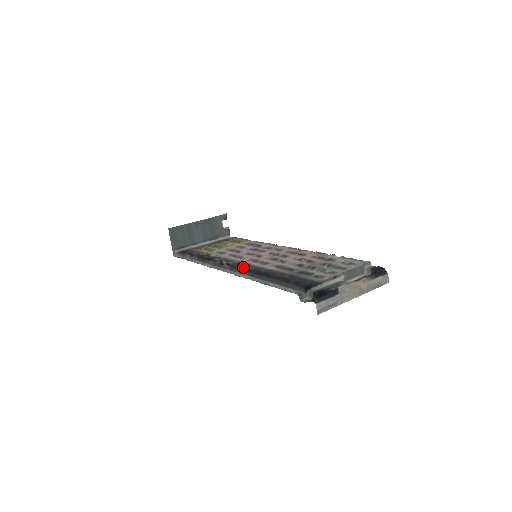
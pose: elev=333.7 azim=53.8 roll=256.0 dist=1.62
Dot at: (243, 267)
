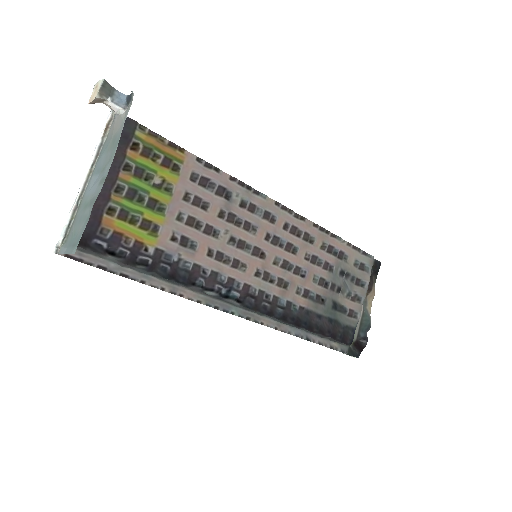
Dot at: (268, 309)
